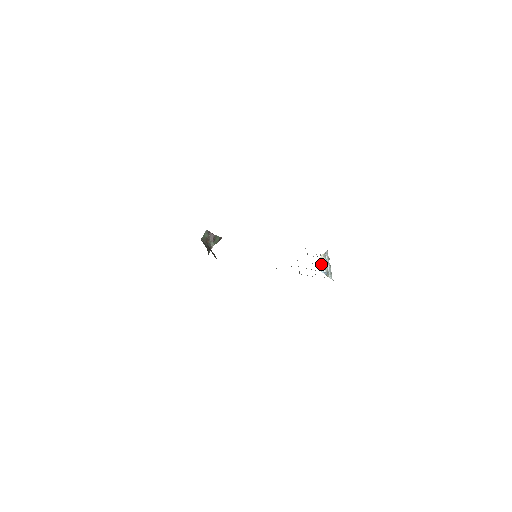
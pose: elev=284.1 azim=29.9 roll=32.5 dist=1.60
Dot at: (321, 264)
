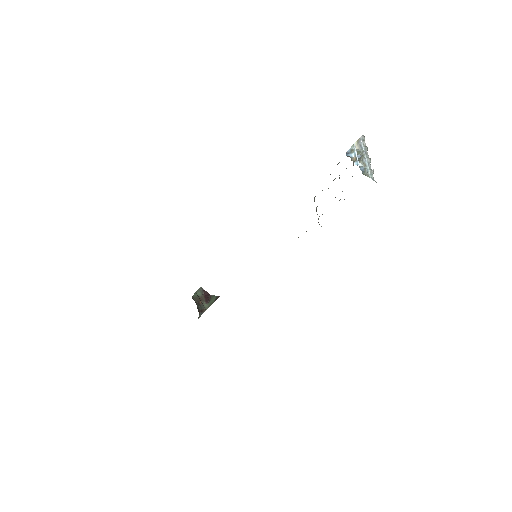
Dot at: (353, 151)
